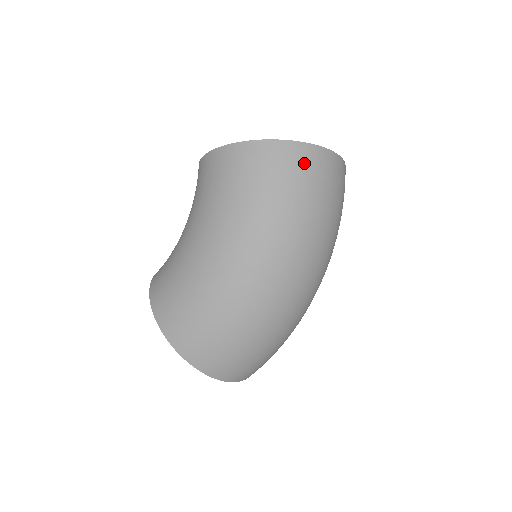
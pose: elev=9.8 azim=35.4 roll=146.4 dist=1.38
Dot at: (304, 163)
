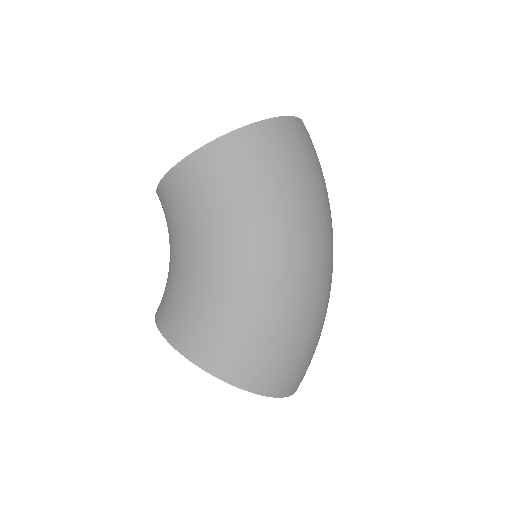
Dot at: (293, 137)
